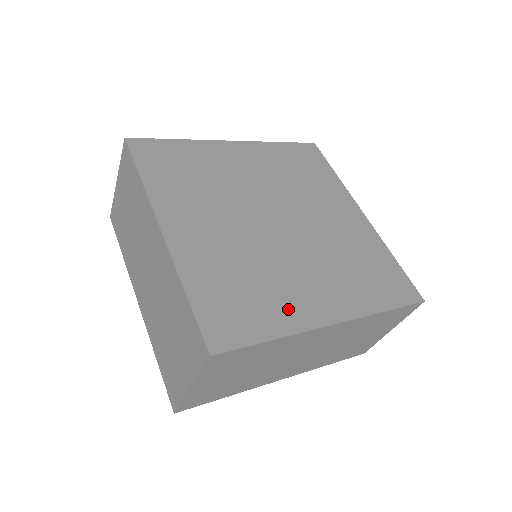
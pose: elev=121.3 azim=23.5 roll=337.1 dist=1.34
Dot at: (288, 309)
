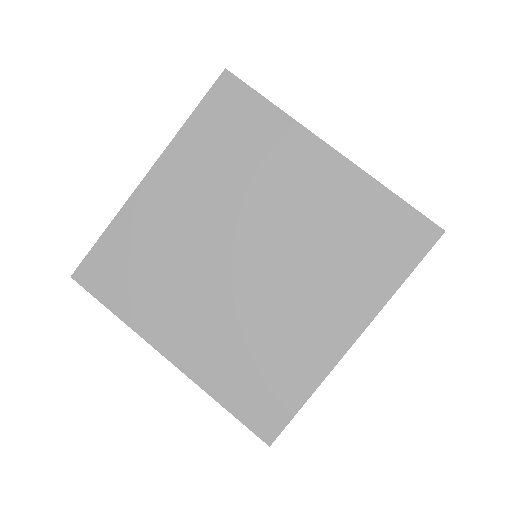
Dot at: (306, 358)
